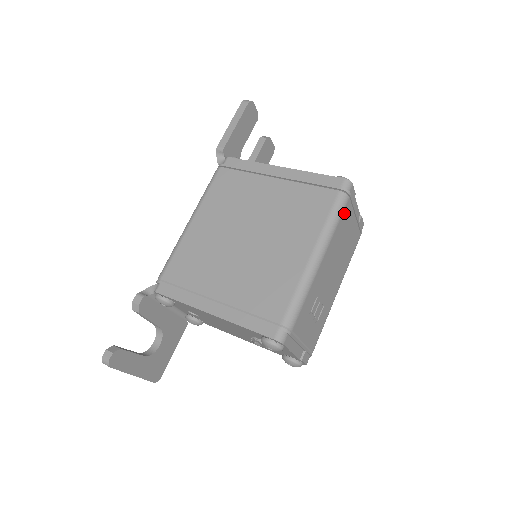
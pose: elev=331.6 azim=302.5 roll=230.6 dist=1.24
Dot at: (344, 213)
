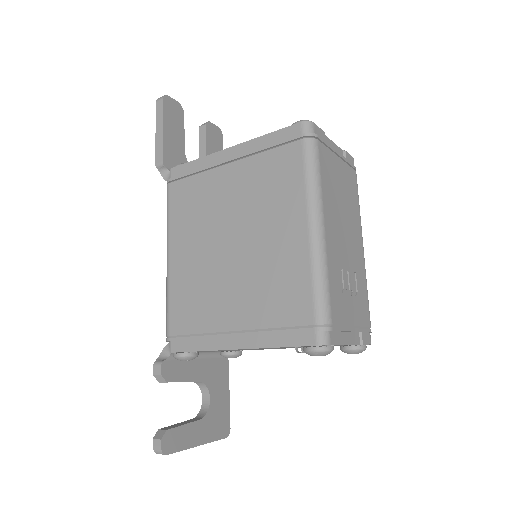
Dot at: (321, 160)
